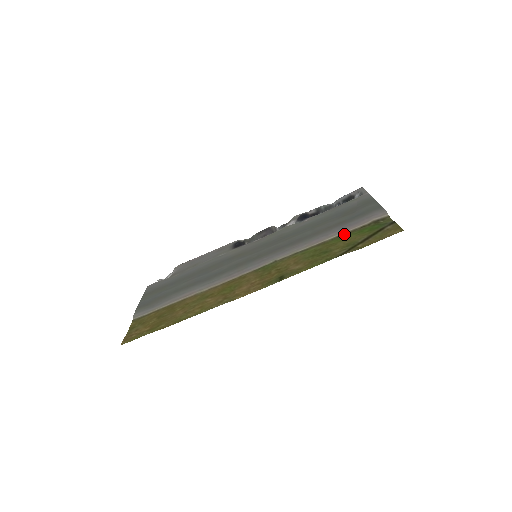
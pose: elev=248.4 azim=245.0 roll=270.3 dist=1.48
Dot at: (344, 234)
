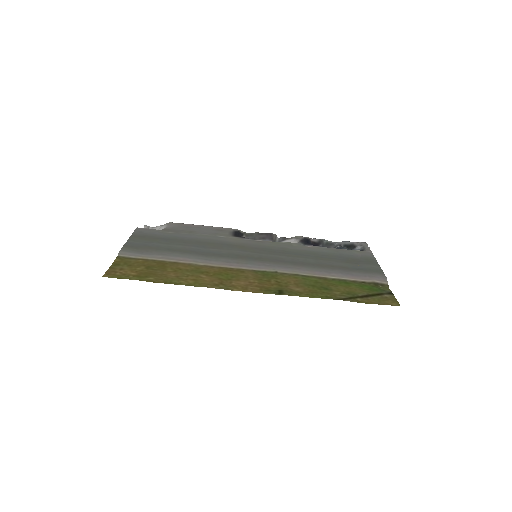
Dot at: (345, 280)
